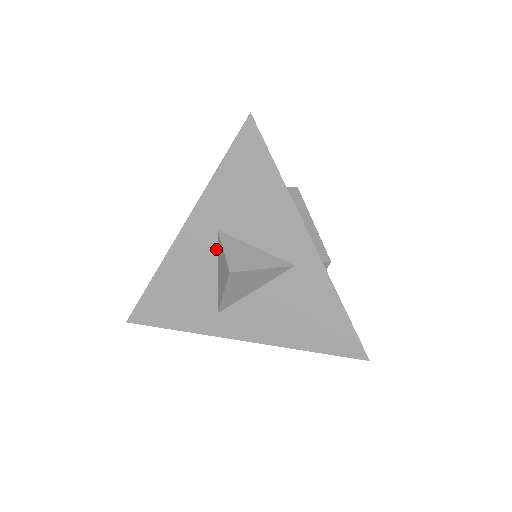
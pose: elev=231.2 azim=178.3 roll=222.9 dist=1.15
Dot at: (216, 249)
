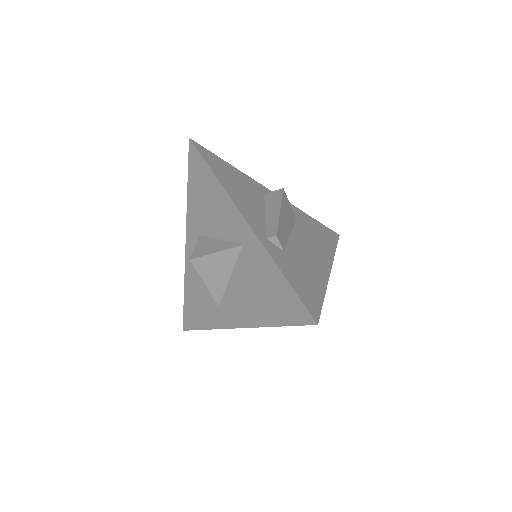
Dot at: occluded
